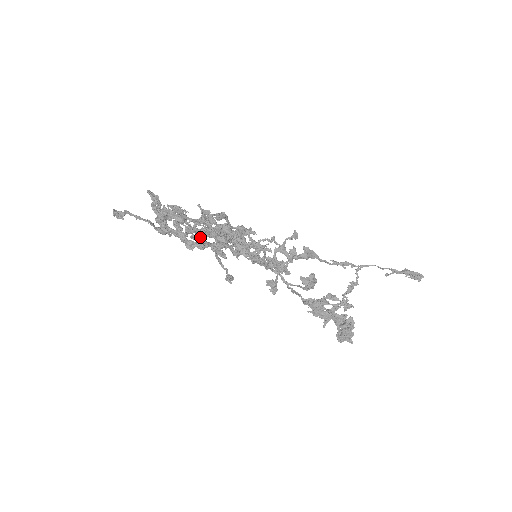
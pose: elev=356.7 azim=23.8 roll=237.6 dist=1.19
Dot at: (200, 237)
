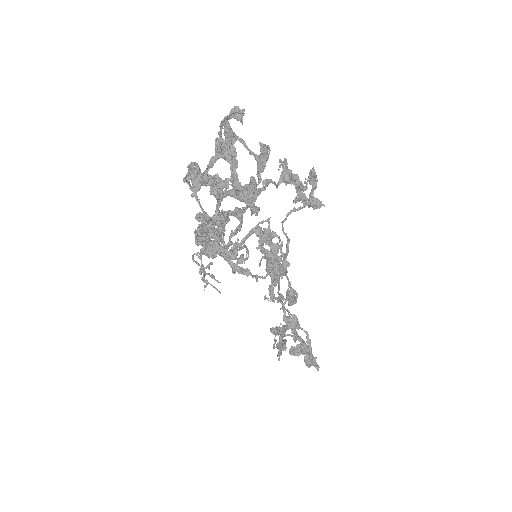
Dot at: occluded
